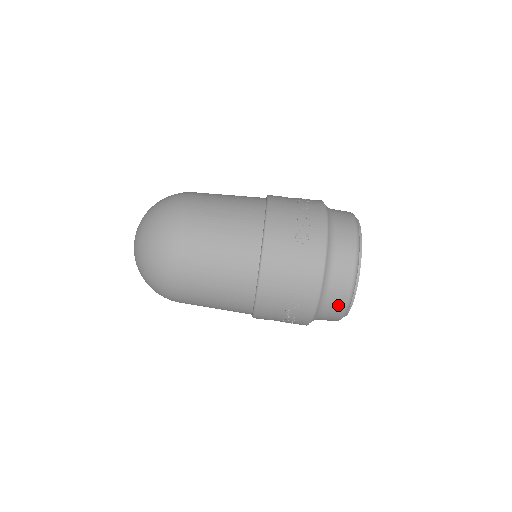
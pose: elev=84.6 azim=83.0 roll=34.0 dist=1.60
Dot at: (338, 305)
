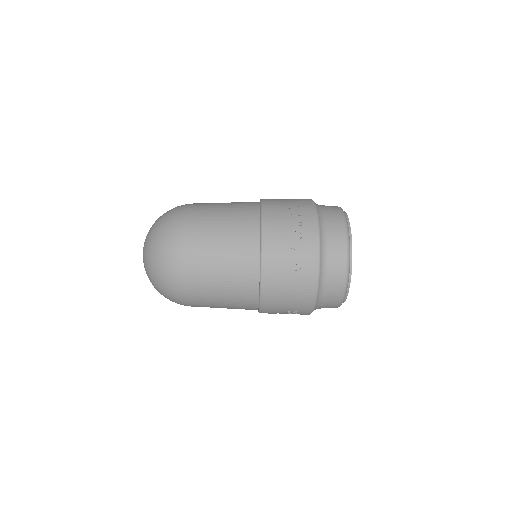
Dot at: (332, 306)
